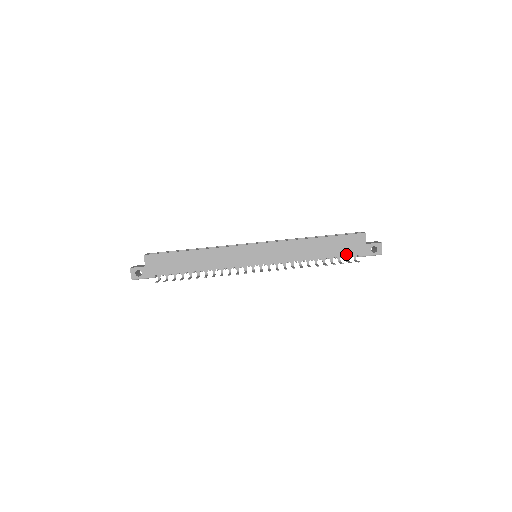
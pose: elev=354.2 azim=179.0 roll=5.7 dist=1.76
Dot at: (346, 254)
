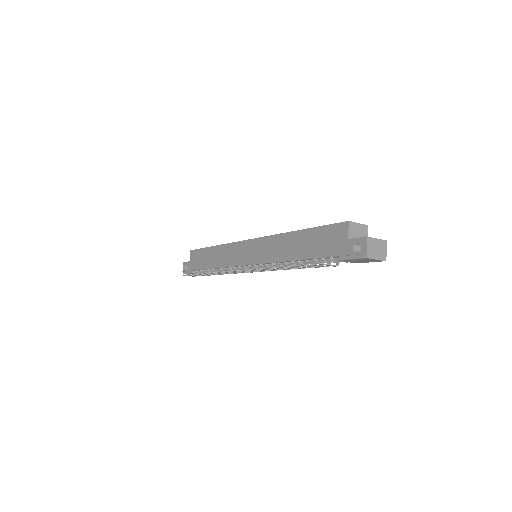
Dot at: (324, 255)
